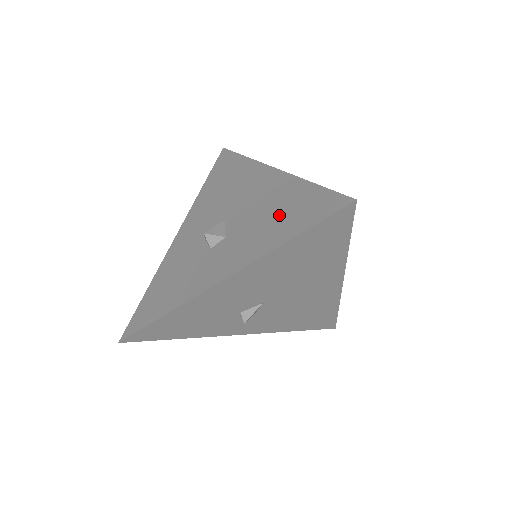
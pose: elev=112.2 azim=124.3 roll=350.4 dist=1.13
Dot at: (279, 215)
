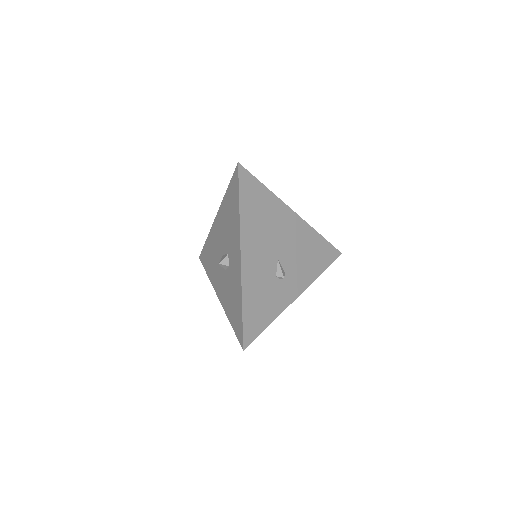
Dot at: (230, 213)
